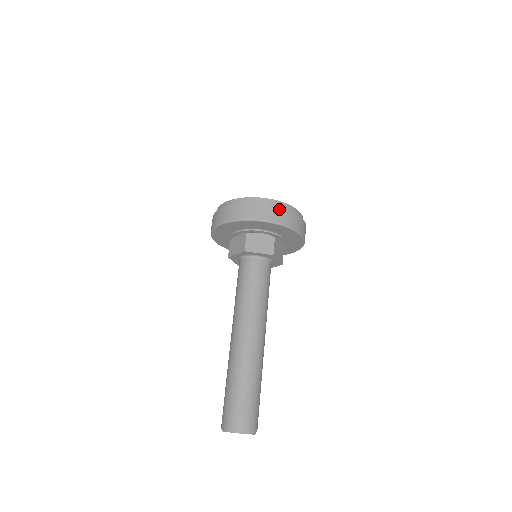
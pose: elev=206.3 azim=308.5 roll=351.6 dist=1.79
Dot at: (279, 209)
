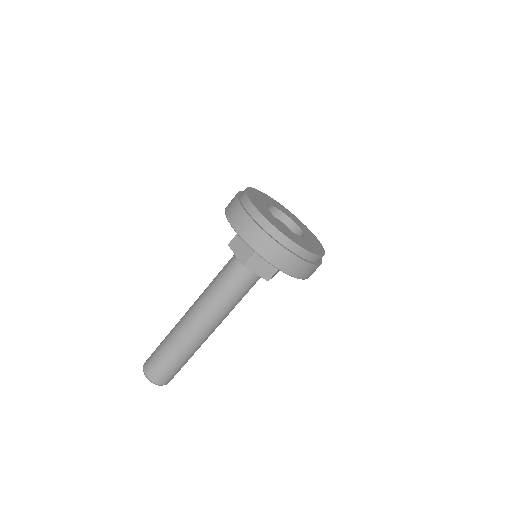
Dot at: (300, 262)
